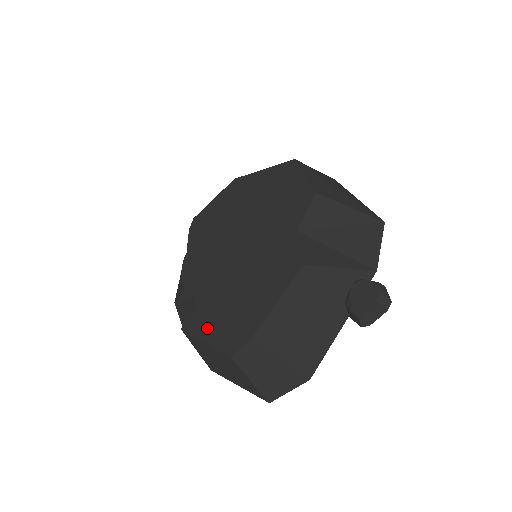
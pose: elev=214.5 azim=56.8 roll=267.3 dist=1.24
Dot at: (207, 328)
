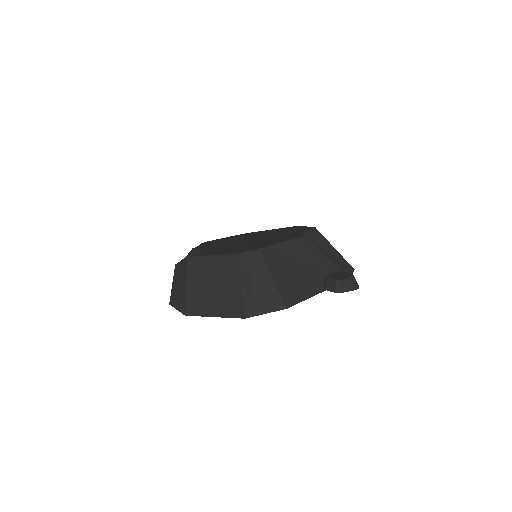
Dot at: (215, 253)
